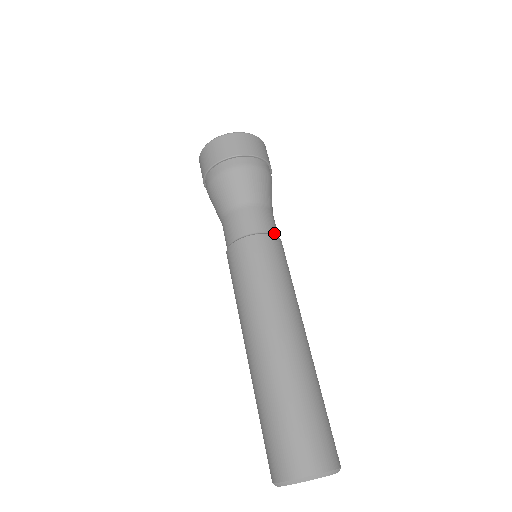
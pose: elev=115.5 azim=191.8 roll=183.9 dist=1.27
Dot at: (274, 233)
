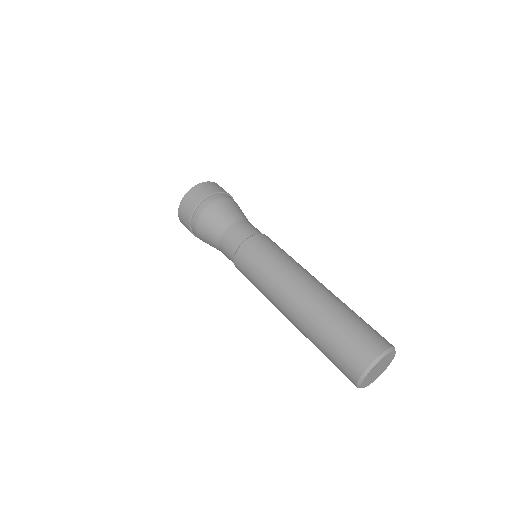
Dot at: (260, 233)
